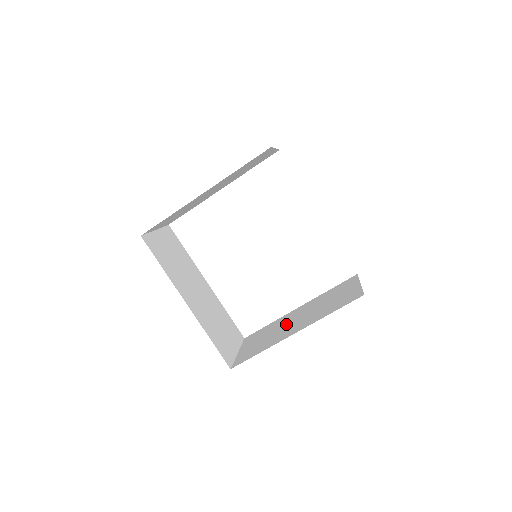
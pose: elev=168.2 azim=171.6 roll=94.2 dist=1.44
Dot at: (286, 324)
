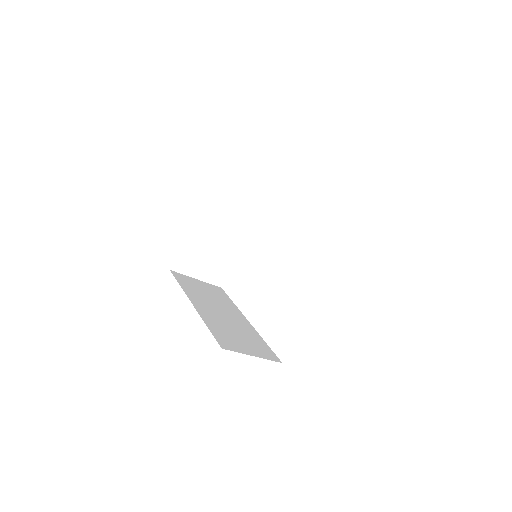
Dot at: occluded
